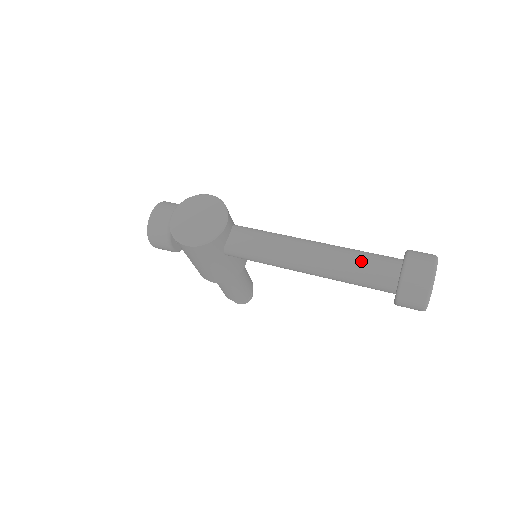
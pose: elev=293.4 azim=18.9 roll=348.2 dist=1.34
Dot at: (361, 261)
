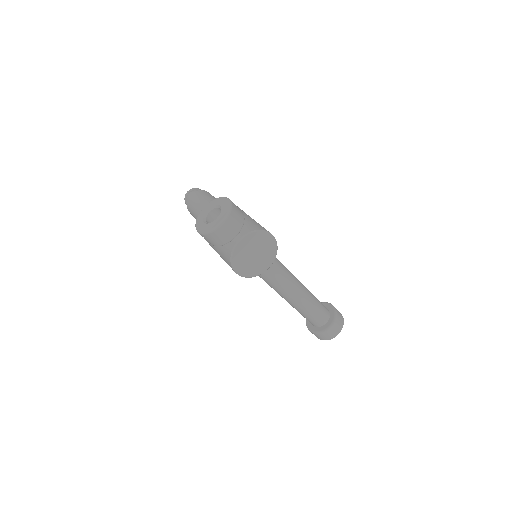
Dot at: (315, 312)
